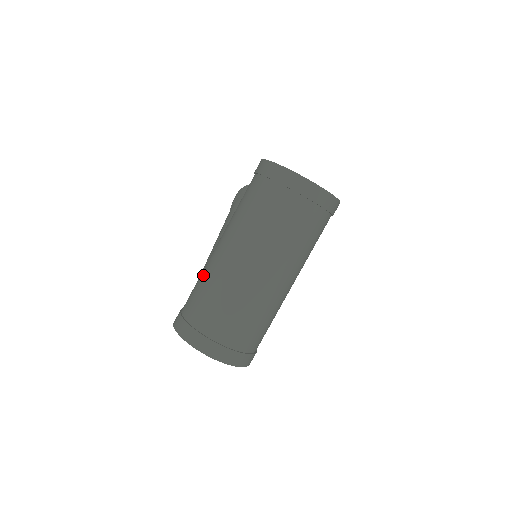
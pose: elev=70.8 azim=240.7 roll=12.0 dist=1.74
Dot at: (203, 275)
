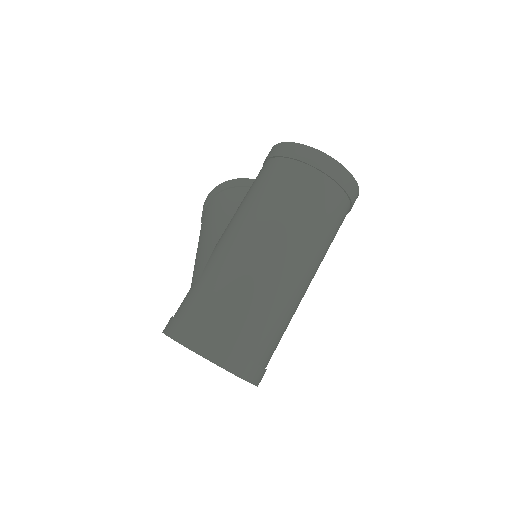
Dot at: (212, 271)
